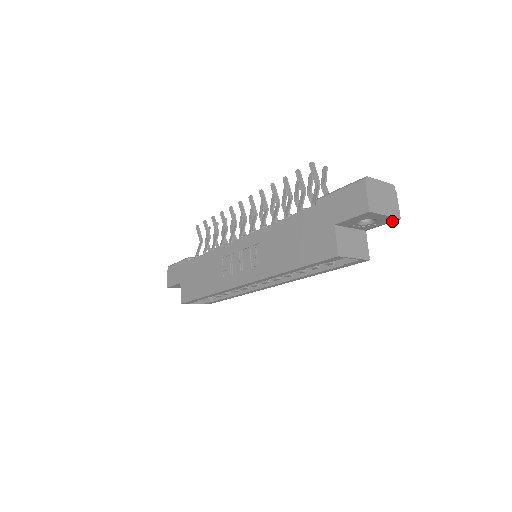
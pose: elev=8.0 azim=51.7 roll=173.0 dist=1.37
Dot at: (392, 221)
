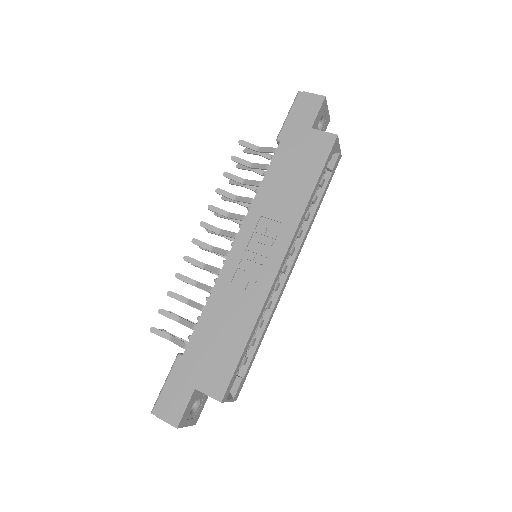
Dot at: (327, 125)
